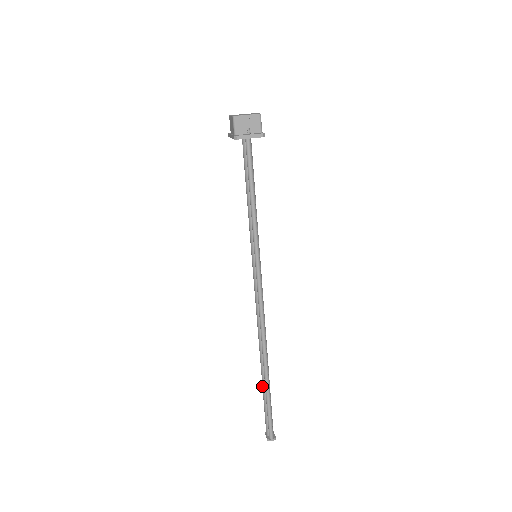
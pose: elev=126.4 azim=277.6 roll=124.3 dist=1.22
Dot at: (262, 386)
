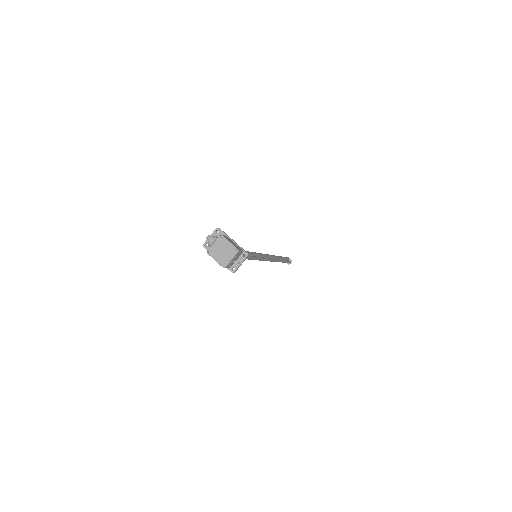
Dot at: occluded
